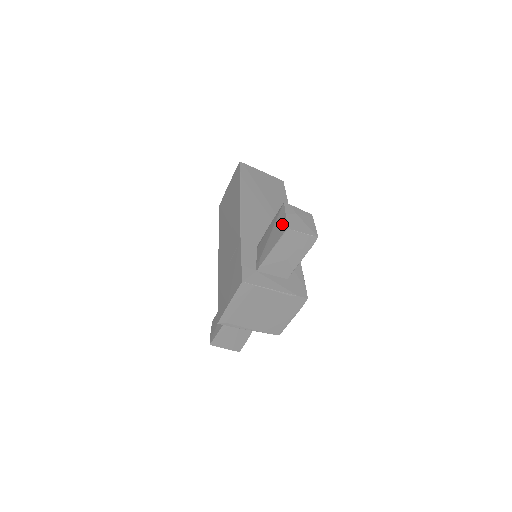
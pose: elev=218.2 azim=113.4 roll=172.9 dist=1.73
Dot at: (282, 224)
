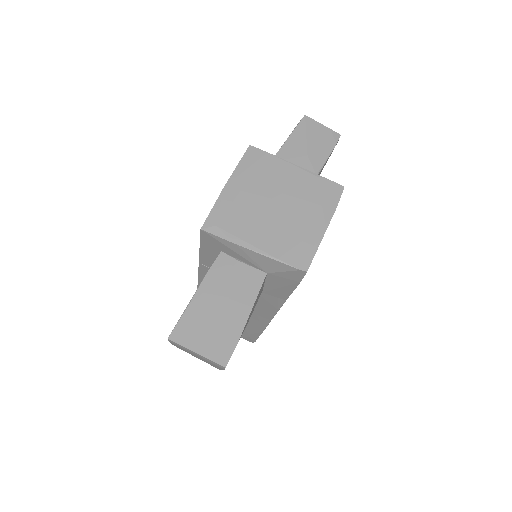
Dot at: occluded
